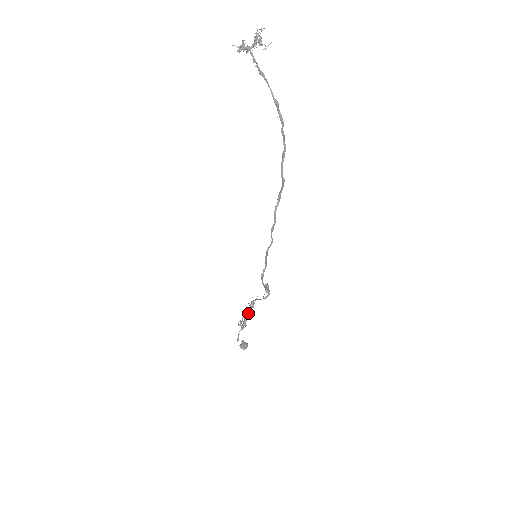
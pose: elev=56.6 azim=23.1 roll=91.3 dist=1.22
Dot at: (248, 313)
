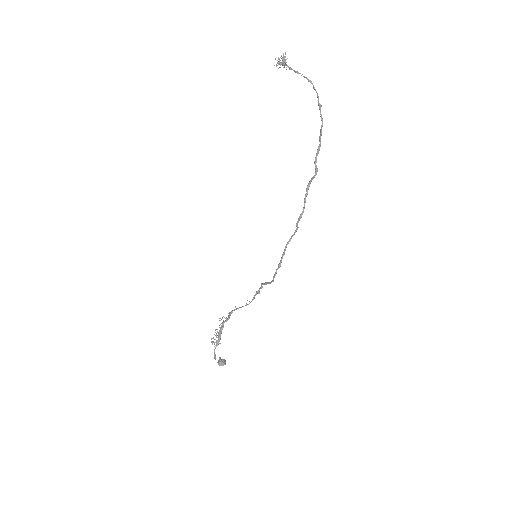
Dot at: (223, 327)
